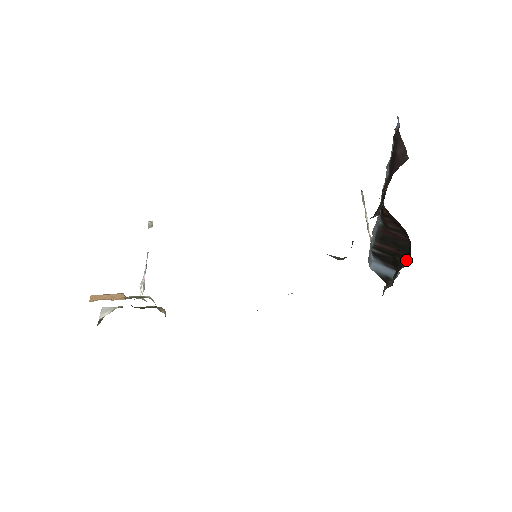
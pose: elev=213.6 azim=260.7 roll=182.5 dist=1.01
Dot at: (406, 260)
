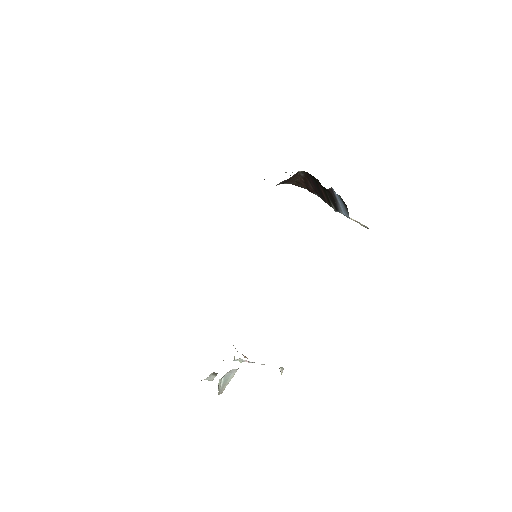
Dot at: (314, 177)
